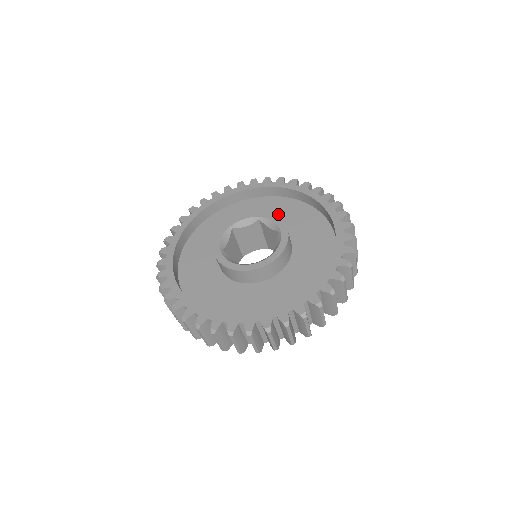
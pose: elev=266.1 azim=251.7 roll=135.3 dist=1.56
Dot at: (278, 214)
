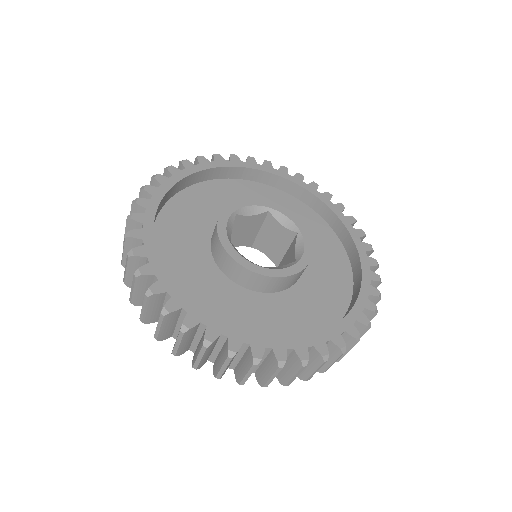
Dot at: (320, 253)
